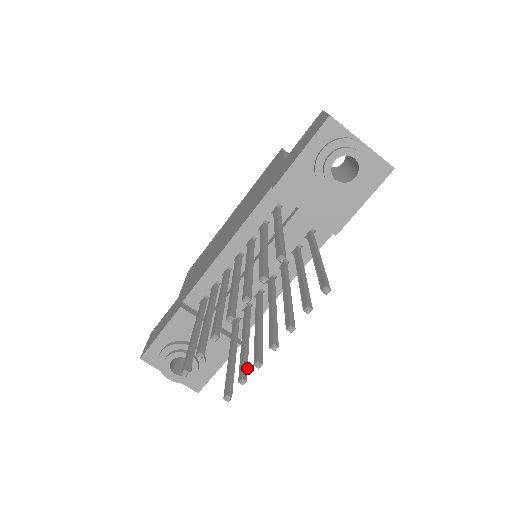
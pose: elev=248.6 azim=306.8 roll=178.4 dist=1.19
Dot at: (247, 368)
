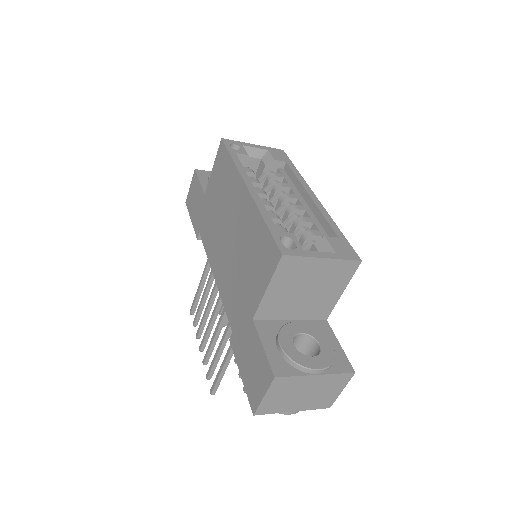
Dot at: occluded
